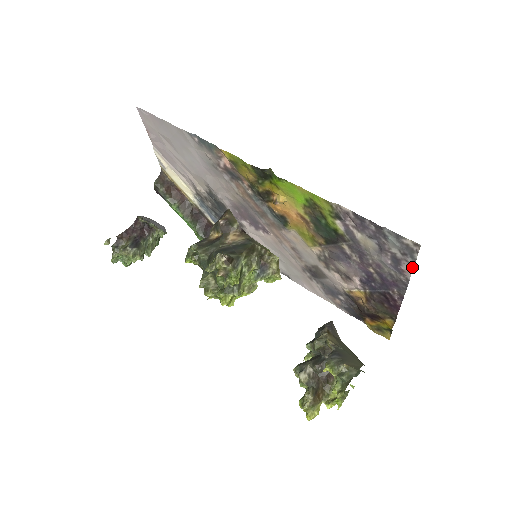
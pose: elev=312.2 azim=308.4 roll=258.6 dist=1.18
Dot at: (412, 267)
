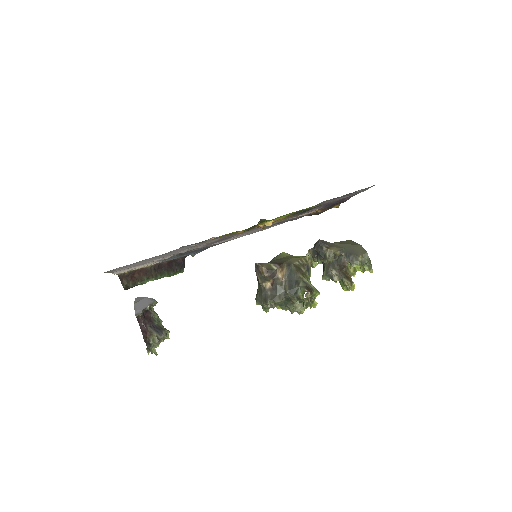
Dot at: occluded
